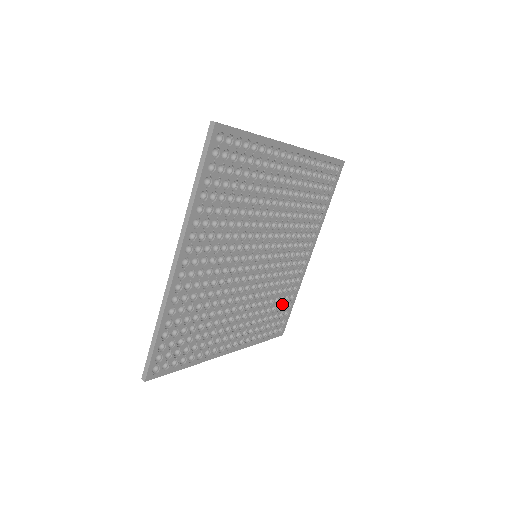
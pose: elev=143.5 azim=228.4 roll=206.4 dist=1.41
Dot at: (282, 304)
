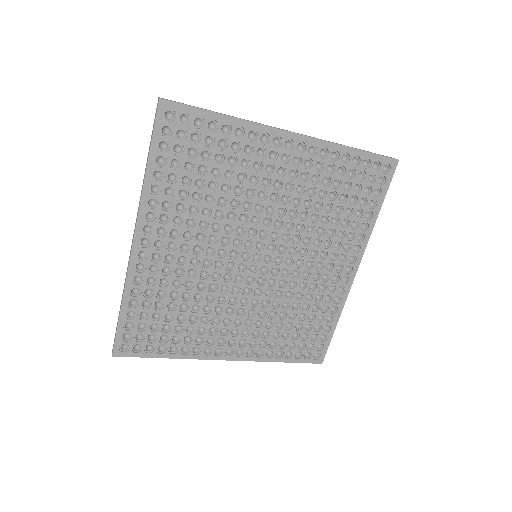
Dot at: (313, 324)
